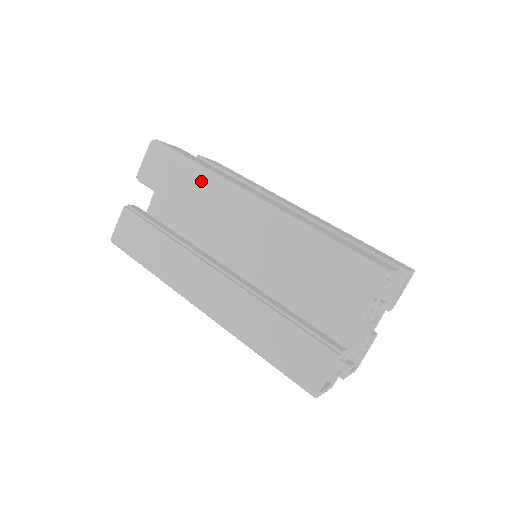
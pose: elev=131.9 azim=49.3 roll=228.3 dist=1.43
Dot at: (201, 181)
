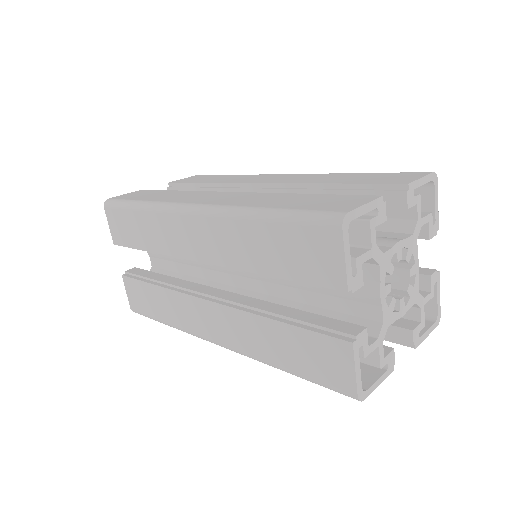
Dot at: (149, 218)
